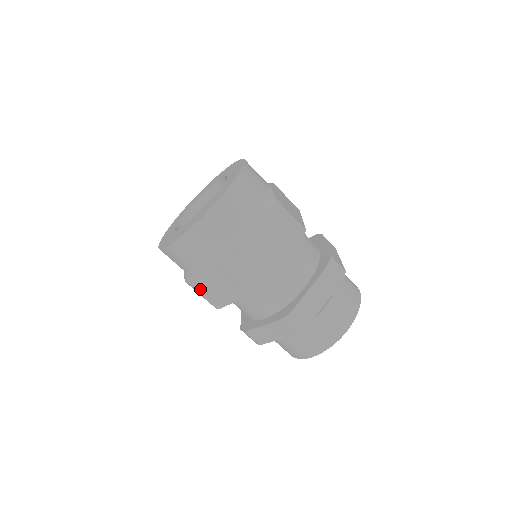
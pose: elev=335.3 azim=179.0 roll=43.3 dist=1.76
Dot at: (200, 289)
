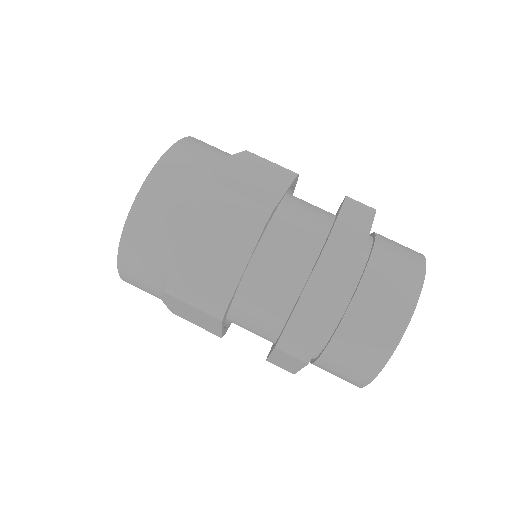
Dot at: (188, 281)
